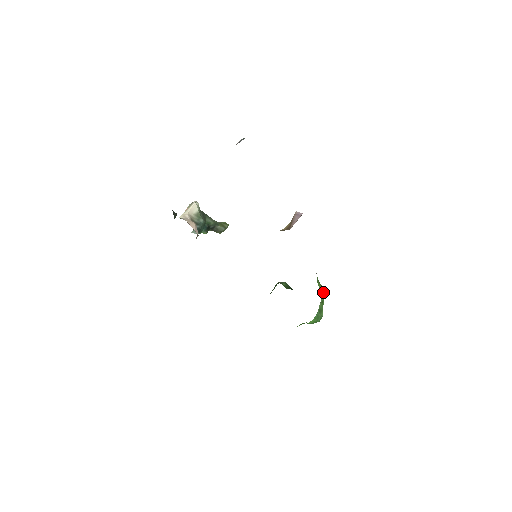
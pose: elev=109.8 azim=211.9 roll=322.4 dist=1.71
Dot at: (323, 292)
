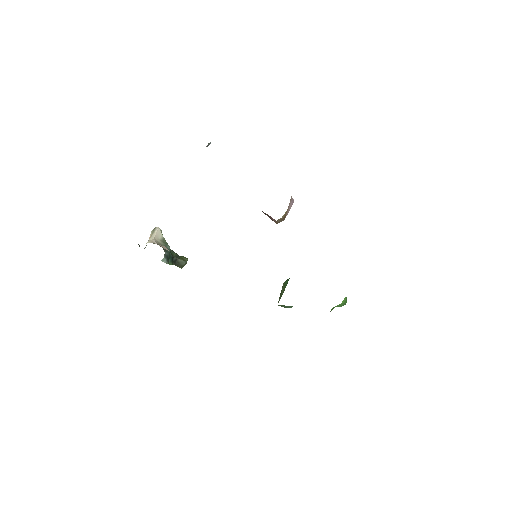
Dot at: occluded
